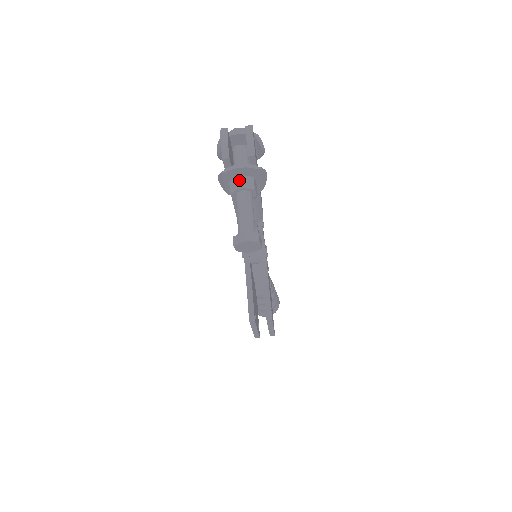
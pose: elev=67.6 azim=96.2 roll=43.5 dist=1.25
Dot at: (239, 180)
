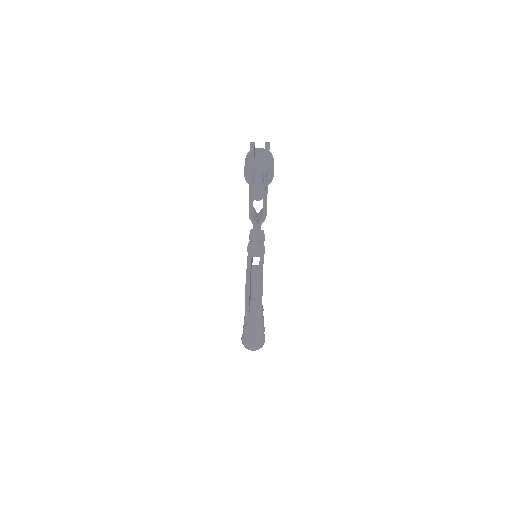
Dot at: (257, 166)
